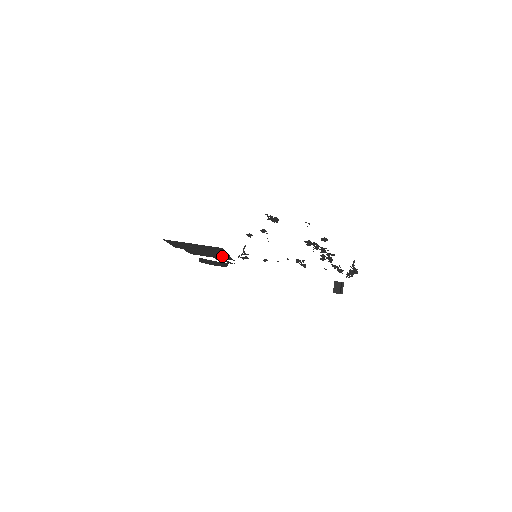
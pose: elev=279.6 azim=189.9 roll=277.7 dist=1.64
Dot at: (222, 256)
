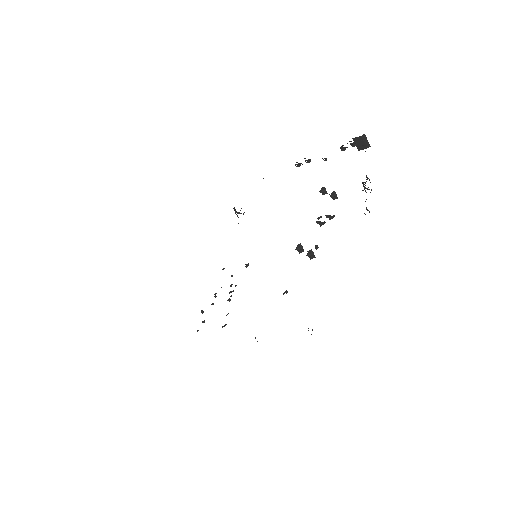
Dot at: occluded
